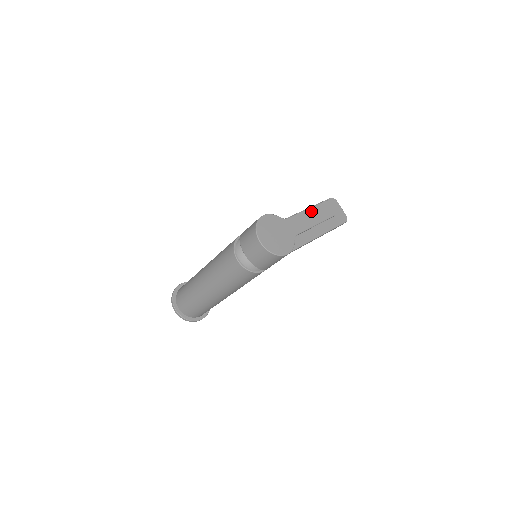
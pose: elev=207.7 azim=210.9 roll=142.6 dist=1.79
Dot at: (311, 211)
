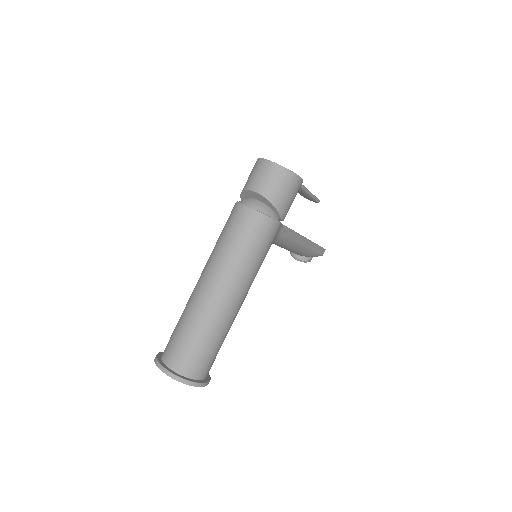
Dot at: occluded
